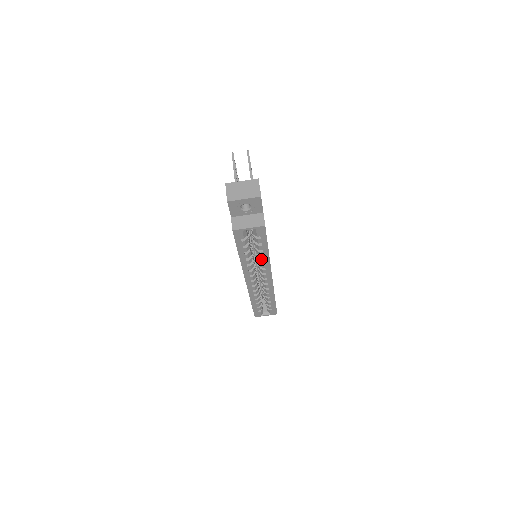
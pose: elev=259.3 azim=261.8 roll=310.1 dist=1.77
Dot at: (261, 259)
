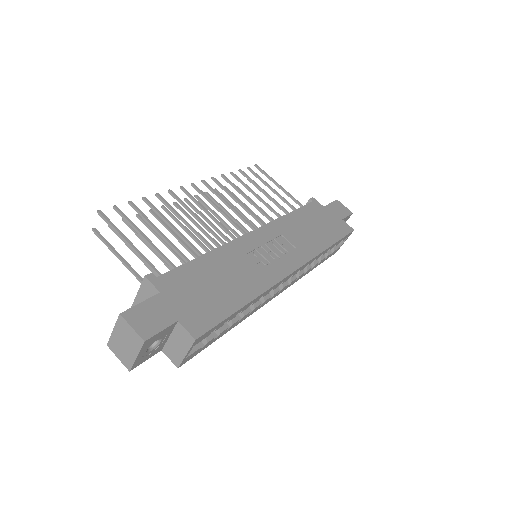
Dot at: (252, 304)
